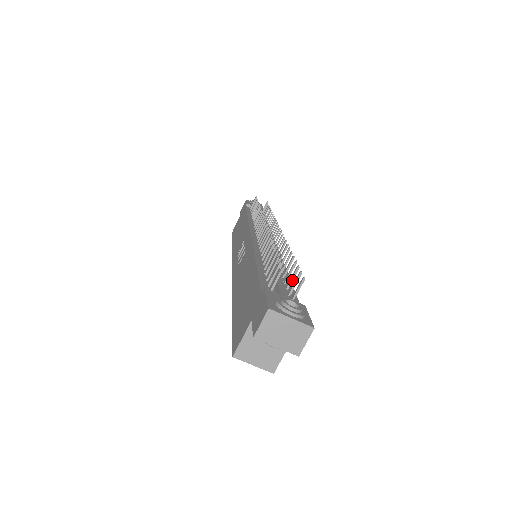
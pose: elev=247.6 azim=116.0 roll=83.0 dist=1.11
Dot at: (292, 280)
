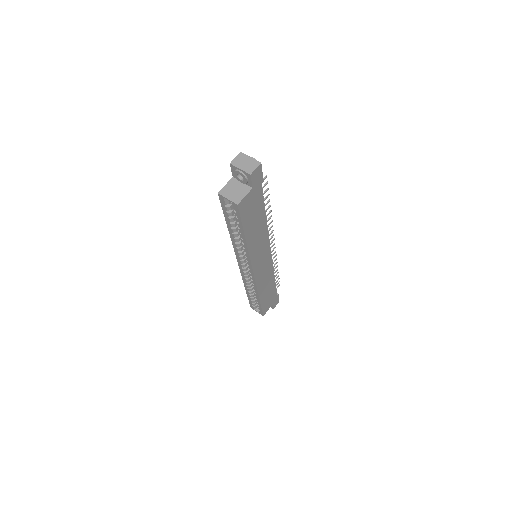
Dot at: (263, 194)
